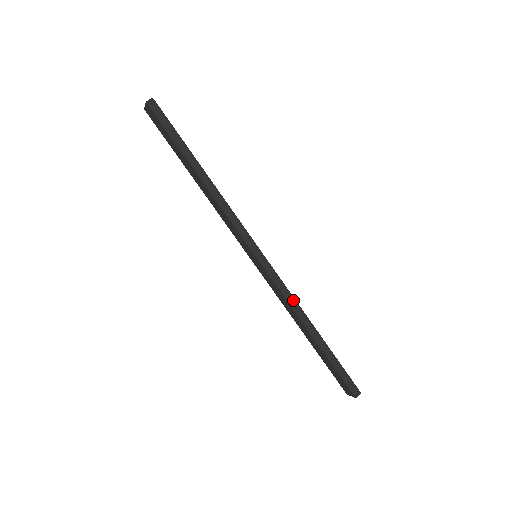
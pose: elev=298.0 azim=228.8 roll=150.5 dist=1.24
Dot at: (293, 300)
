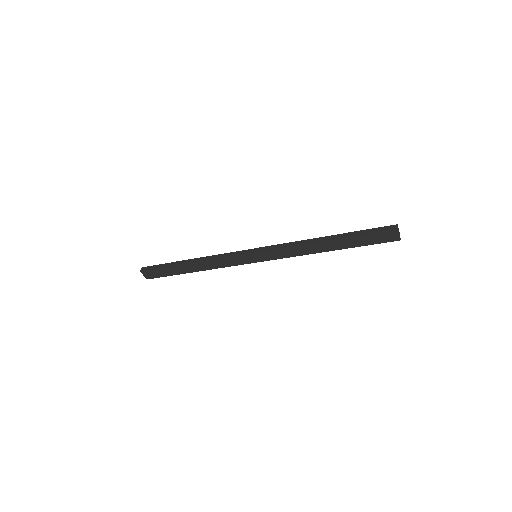
Dot at: (295, 243)
